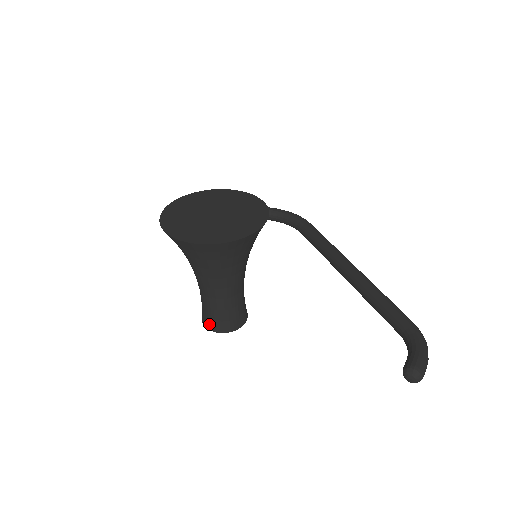
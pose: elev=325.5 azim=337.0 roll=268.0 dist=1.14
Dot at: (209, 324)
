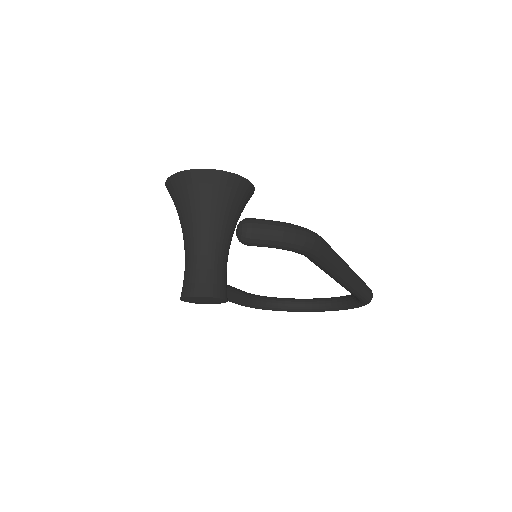
Dot at: (181, 292)
